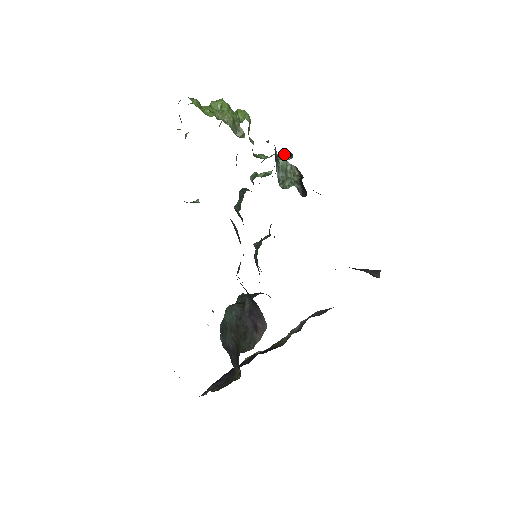
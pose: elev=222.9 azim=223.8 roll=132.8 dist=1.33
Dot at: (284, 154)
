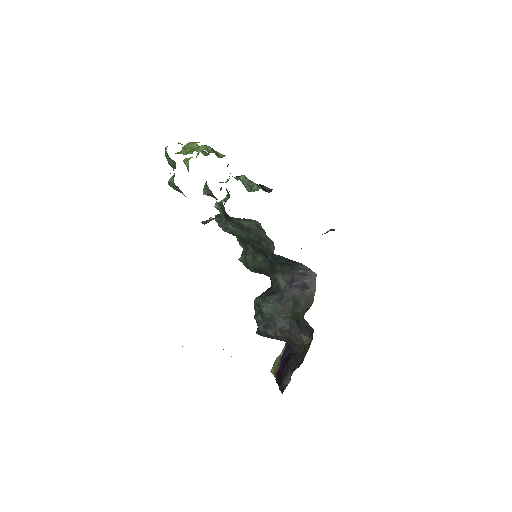
Dot at: occluded
